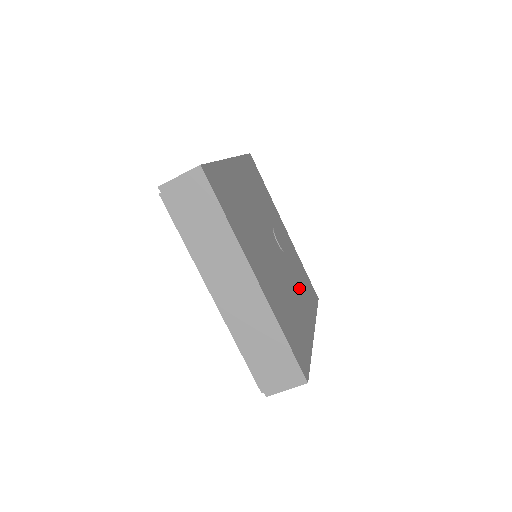
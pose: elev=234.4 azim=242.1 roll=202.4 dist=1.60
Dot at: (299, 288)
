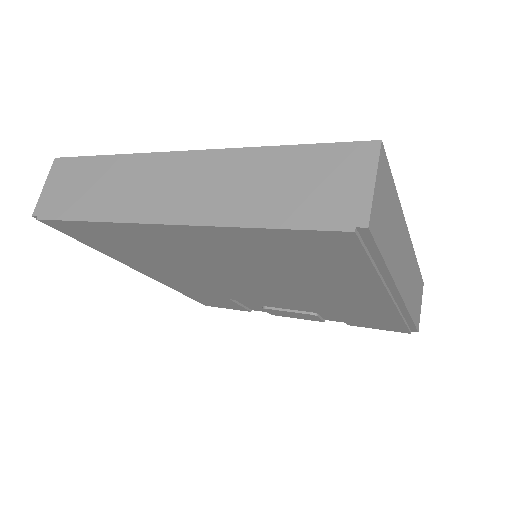
Dot at: occluded
